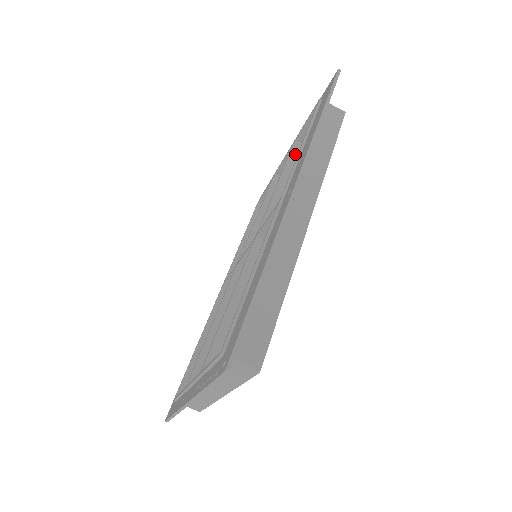
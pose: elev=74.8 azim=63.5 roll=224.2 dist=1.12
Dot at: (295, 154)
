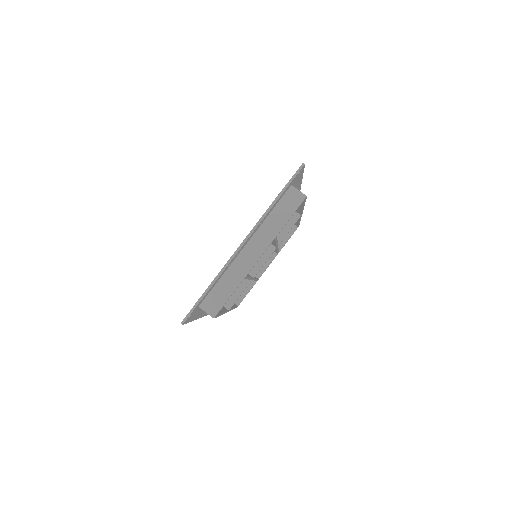
Dot at: occluded
